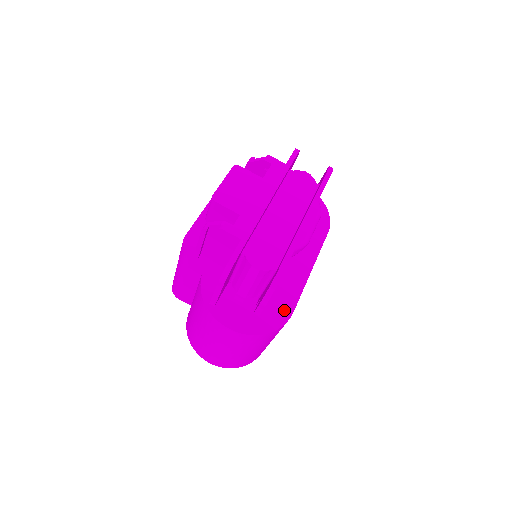
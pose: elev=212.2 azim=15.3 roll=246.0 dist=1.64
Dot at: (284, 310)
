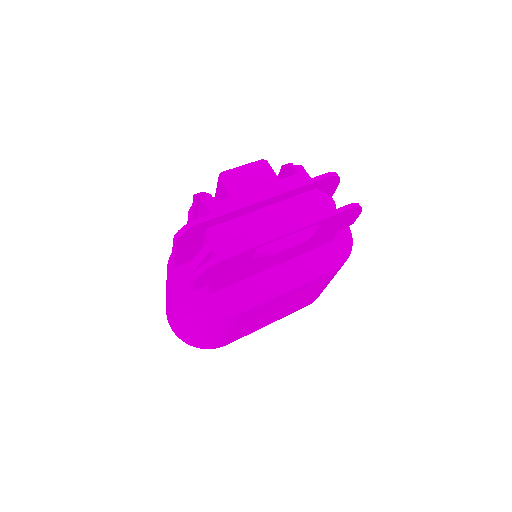
Dot at: (232, 307)
